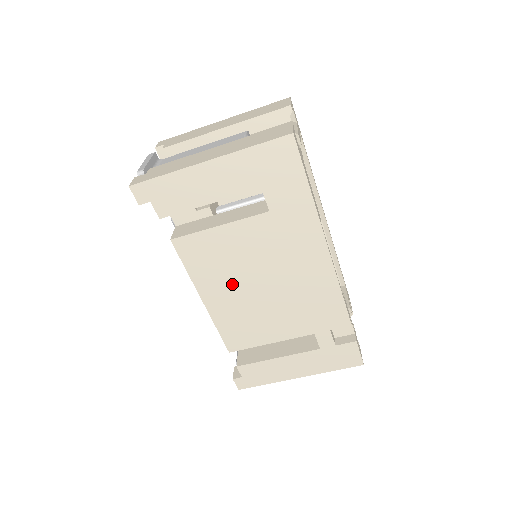
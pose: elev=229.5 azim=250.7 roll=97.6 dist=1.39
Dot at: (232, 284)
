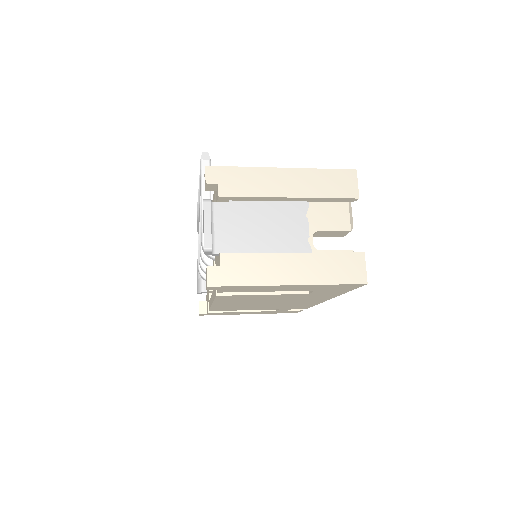
Dot at: occluded
